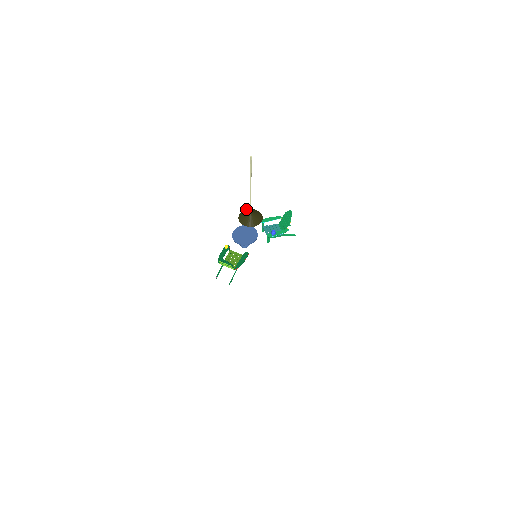
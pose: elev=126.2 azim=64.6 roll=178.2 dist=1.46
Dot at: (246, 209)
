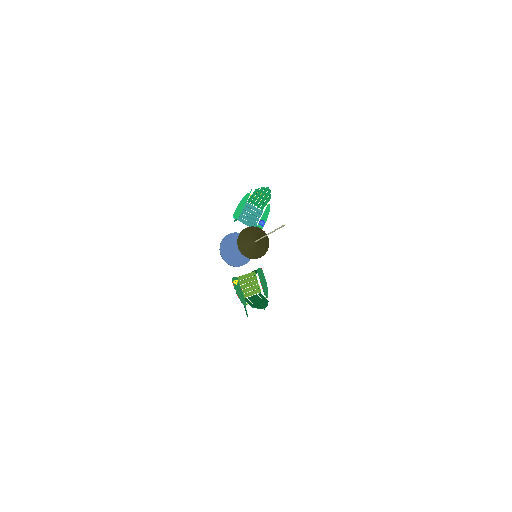
Dot at: (238, 236)
